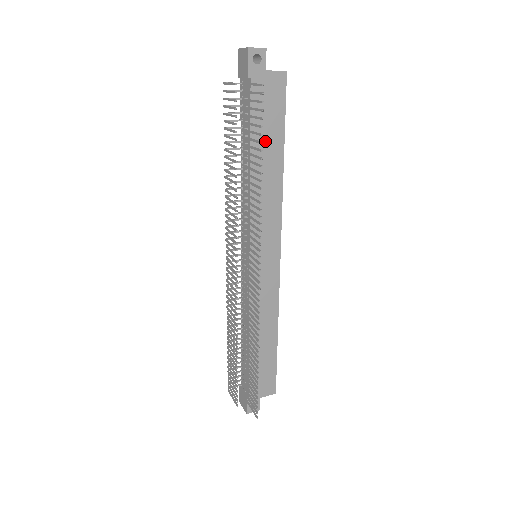
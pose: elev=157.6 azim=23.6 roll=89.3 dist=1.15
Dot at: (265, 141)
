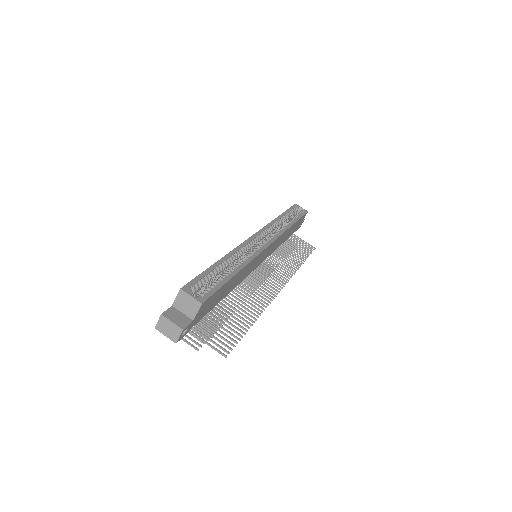
Dot at: (222, 294)
